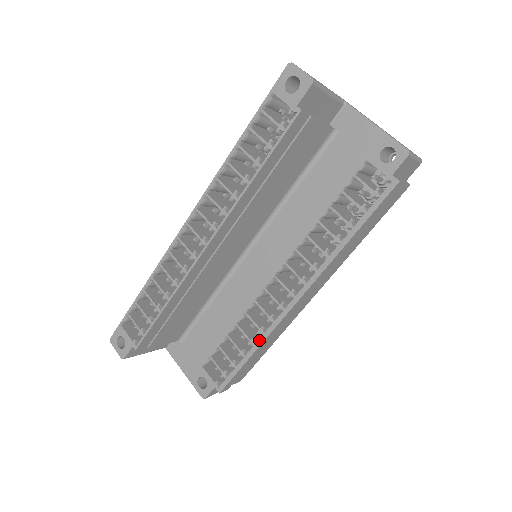
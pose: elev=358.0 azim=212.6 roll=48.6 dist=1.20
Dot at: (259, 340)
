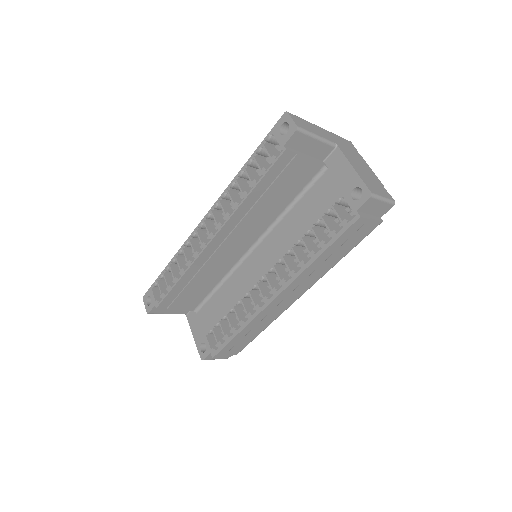
Dot at: (245, 323)
